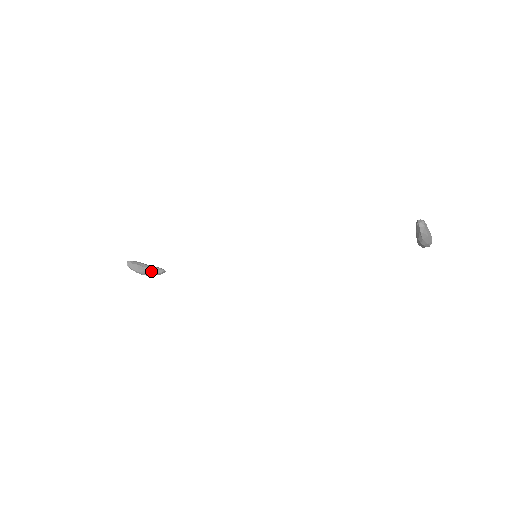
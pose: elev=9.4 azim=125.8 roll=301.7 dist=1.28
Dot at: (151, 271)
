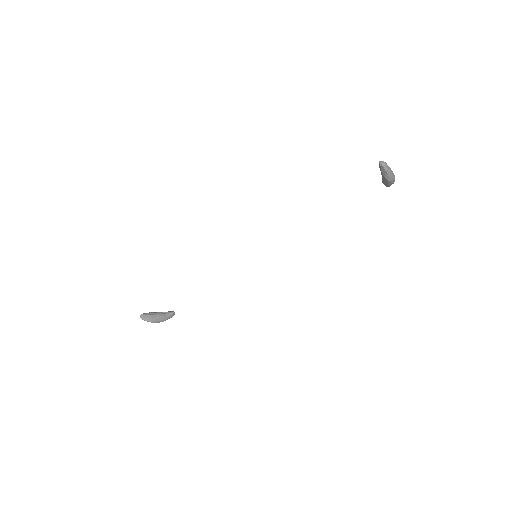
Dot at: (163, 316)
